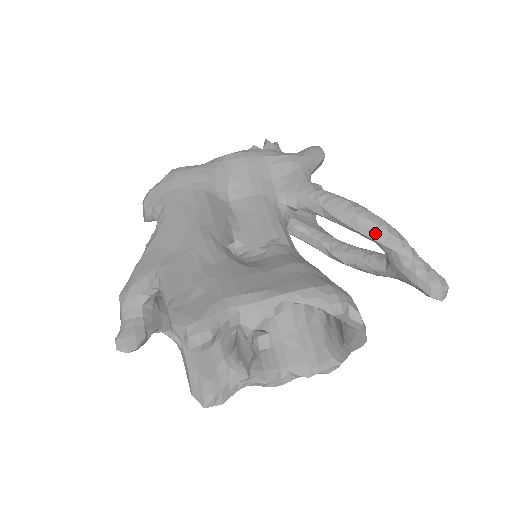
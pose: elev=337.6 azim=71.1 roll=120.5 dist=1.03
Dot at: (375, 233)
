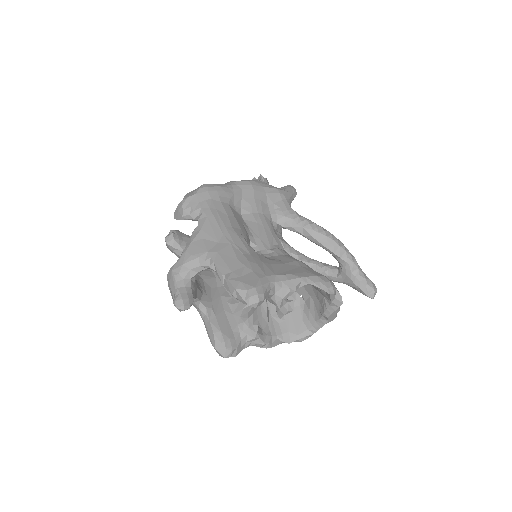
Dot at: (337, 250)
